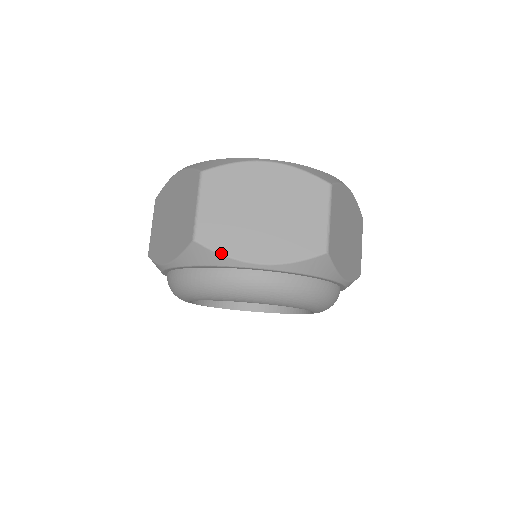
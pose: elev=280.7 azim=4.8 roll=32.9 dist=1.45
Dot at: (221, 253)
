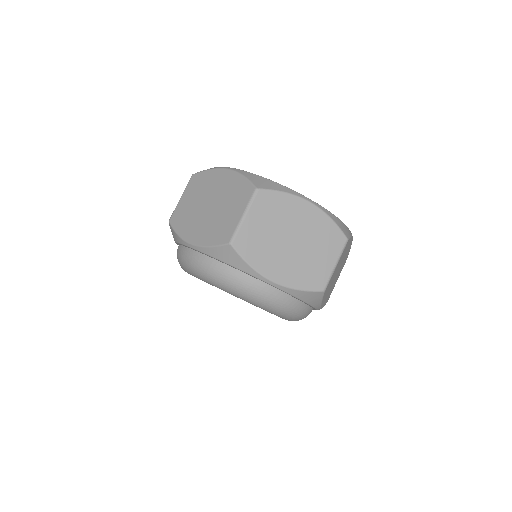
Dot at: (247, 262)
